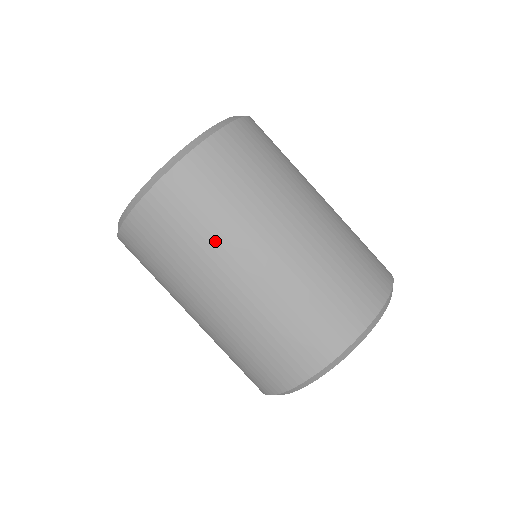
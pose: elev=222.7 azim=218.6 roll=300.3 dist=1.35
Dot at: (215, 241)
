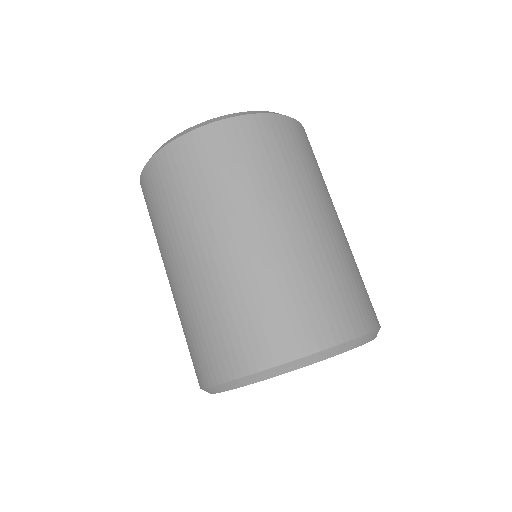
Dot at: (268, 185)
